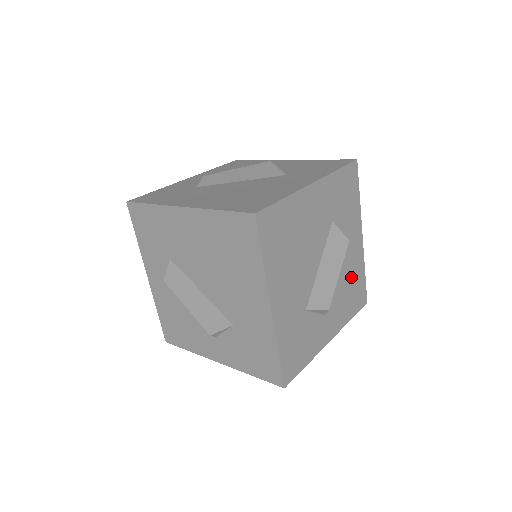
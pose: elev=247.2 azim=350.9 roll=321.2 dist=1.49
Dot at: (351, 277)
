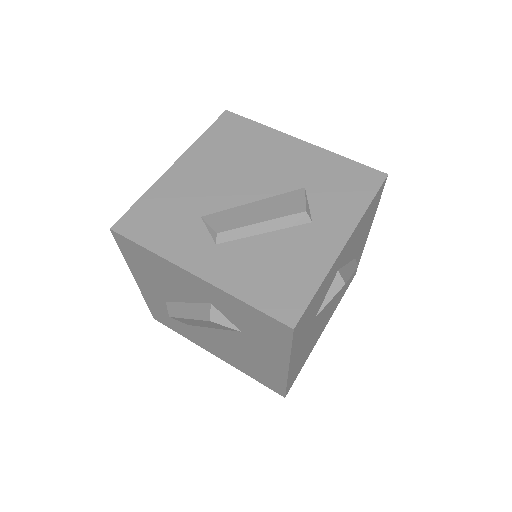
Dot at: occluded
